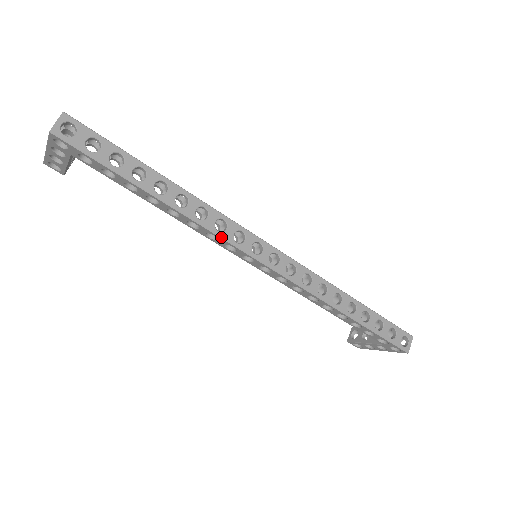
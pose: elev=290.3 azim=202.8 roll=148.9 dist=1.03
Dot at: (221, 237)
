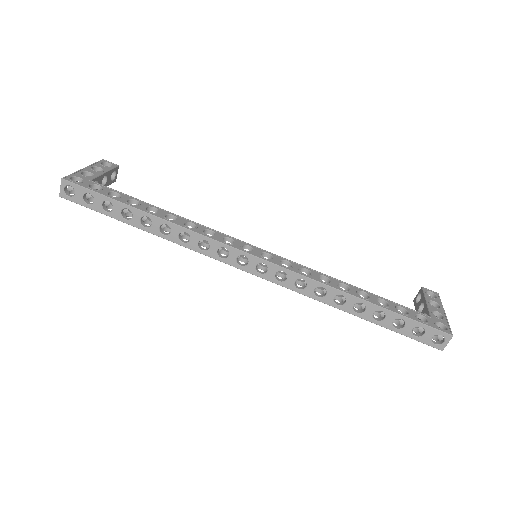
Dot at: (205, 255)
